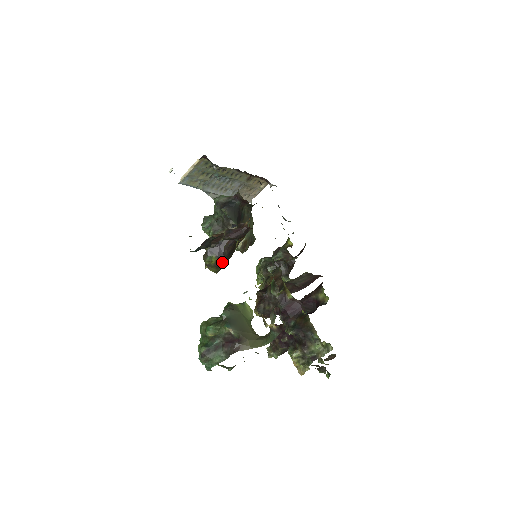
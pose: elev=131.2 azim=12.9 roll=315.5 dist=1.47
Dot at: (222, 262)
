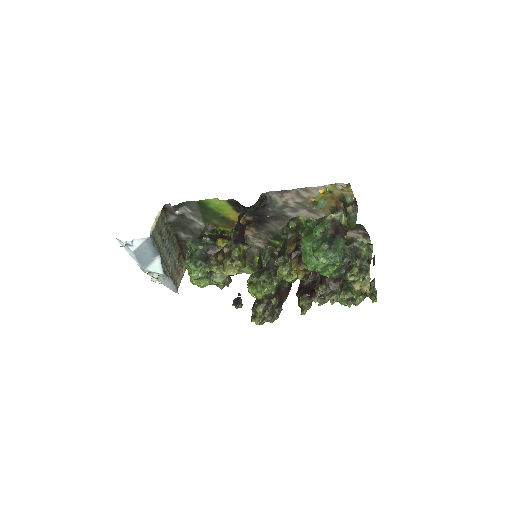
Dot at: (249, 247)
